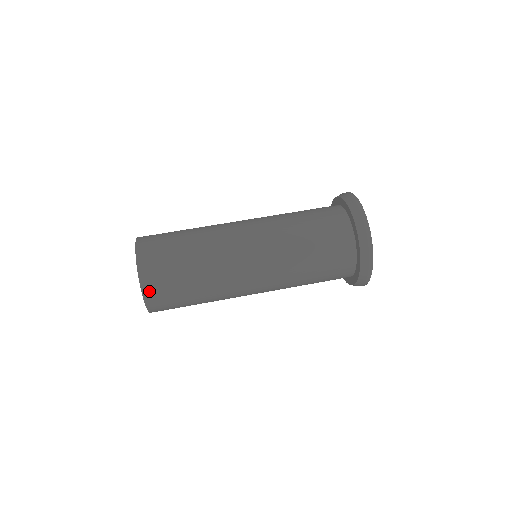
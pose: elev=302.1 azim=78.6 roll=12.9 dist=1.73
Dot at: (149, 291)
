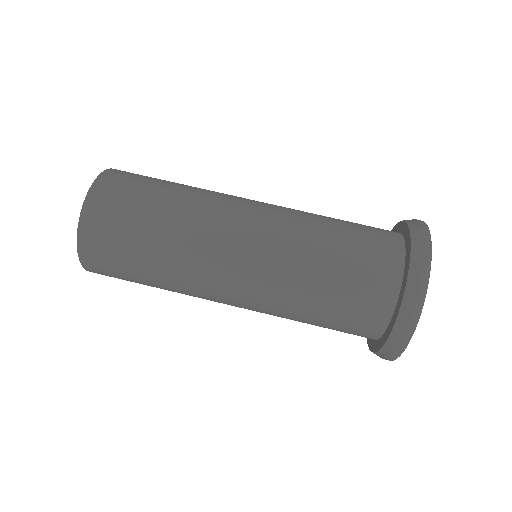
Dot at: (88, 230)
